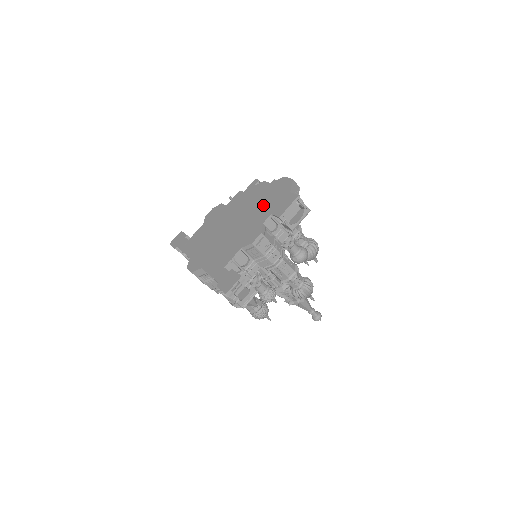
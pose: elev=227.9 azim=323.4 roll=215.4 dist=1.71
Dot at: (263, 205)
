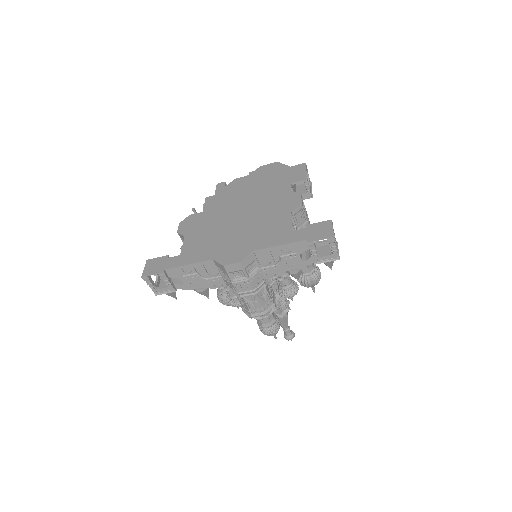
Dot at: (267, 185)
